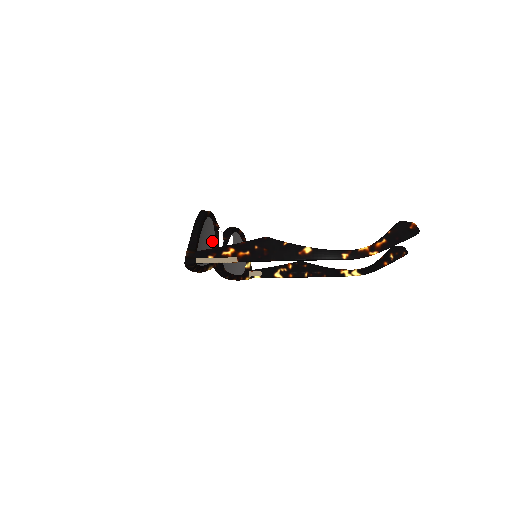
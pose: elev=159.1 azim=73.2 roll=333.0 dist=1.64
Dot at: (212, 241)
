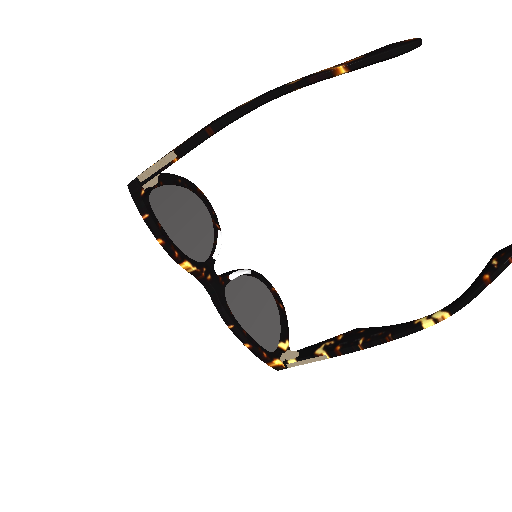
Dot at: (206, 242)
